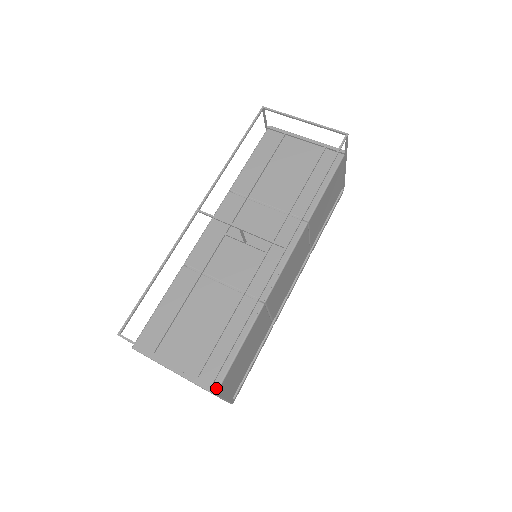
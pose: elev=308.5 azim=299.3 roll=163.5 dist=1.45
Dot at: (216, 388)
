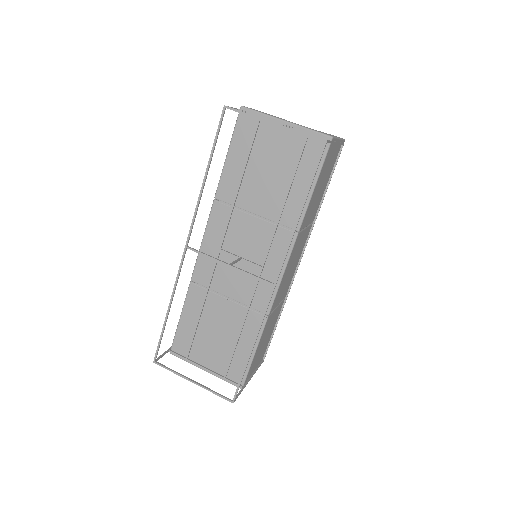
Dot at: (240, 393)
